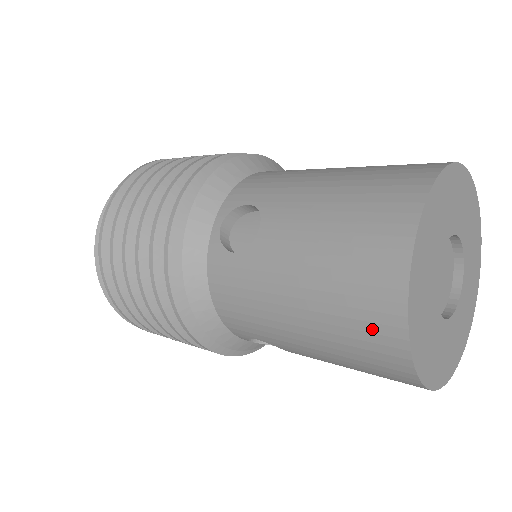
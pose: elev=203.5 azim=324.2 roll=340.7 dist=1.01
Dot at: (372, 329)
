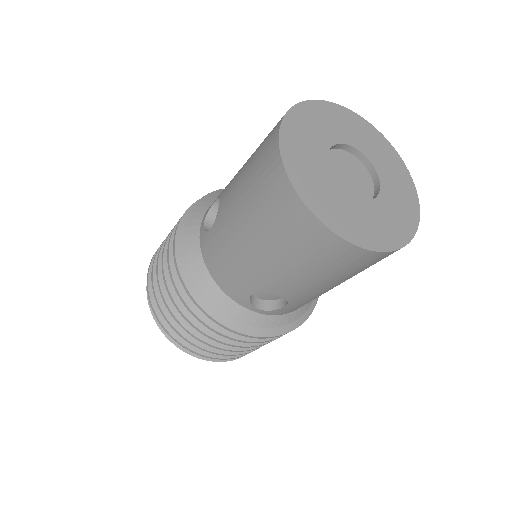
Dot at: (281, 207)
